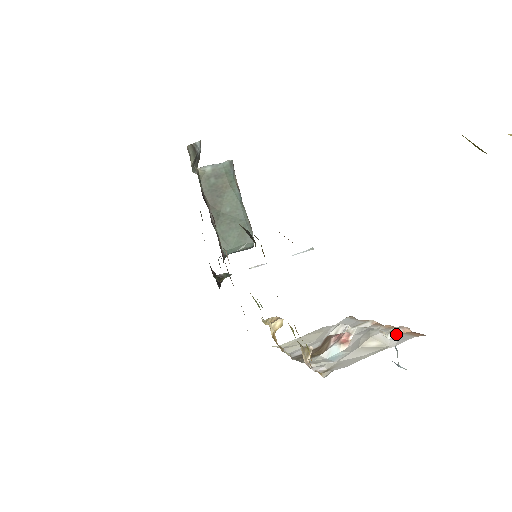
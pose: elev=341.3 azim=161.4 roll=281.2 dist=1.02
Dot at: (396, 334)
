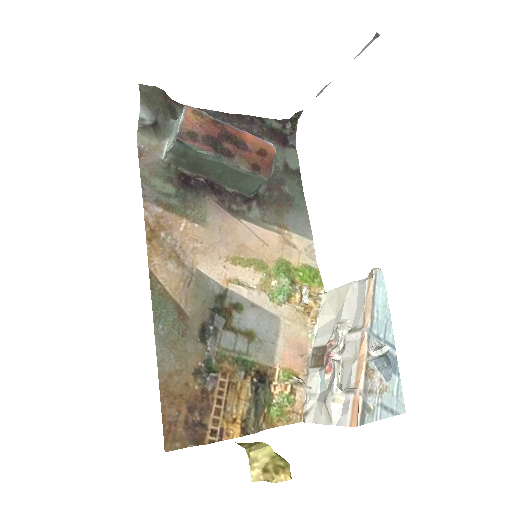
Dot at: (349, 398)
